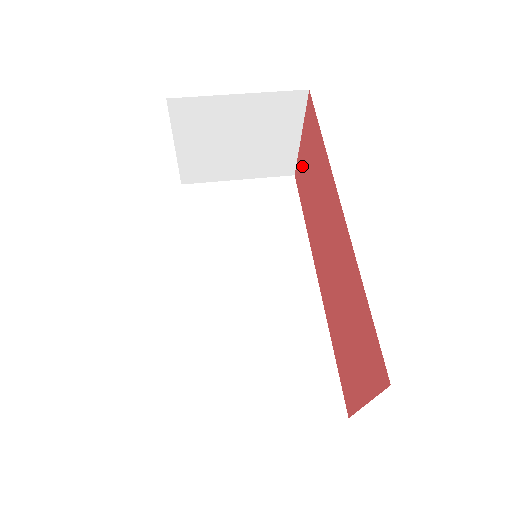
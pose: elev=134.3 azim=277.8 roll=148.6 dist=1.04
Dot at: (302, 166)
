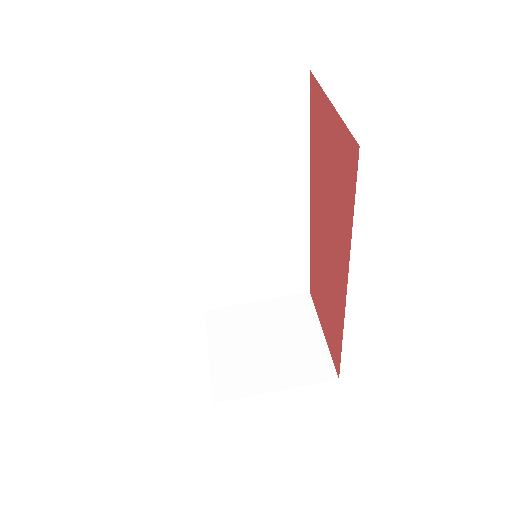
Dot at: (322, 118)
